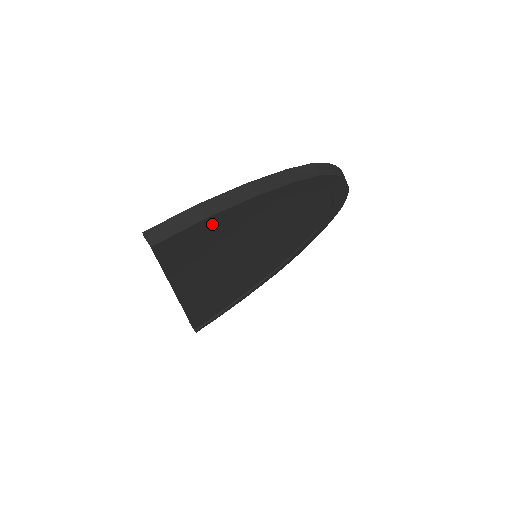
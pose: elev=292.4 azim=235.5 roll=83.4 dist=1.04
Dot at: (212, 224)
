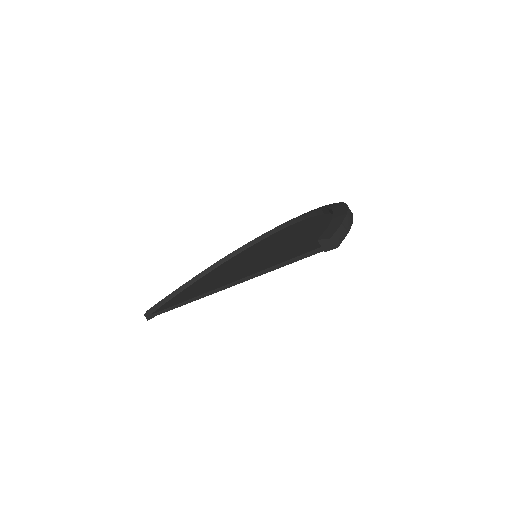
Dot at: occluded
